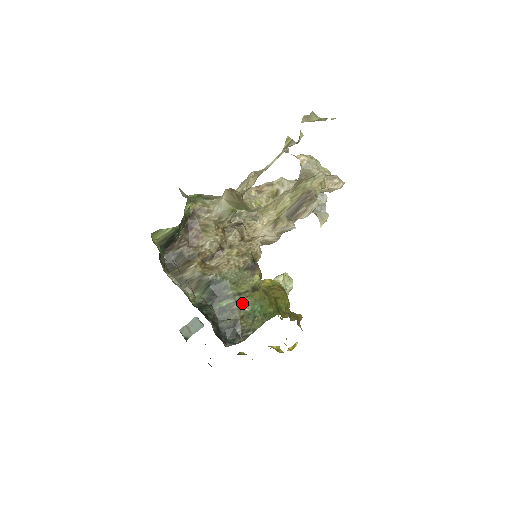
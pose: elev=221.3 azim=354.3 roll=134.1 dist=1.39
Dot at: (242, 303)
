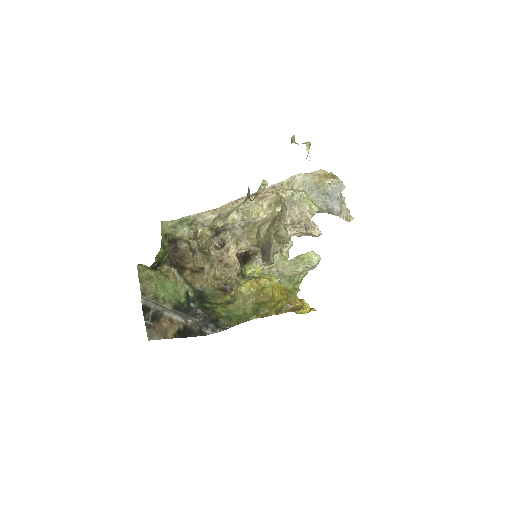
Dot at: (219, 310)
